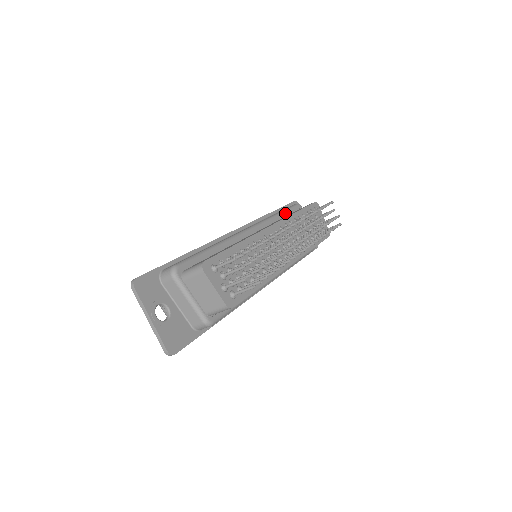
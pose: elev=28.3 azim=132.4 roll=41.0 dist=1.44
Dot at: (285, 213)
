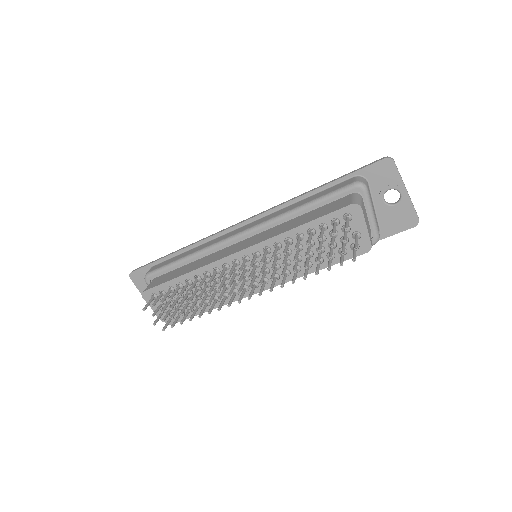
Dot at: (314, 205)
